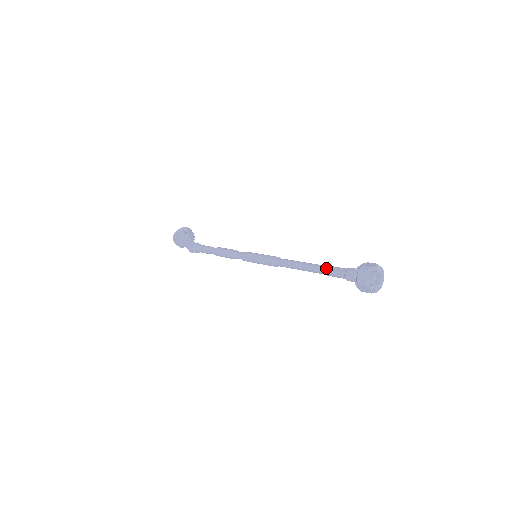
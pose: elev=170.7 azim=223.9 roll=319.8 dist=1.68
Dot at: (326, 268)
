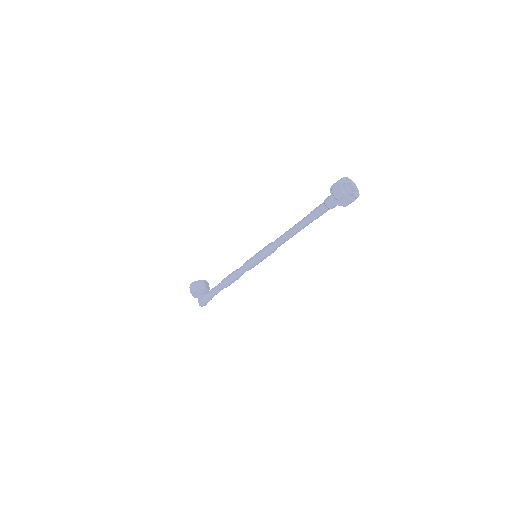
Dot at: (311, 212)
